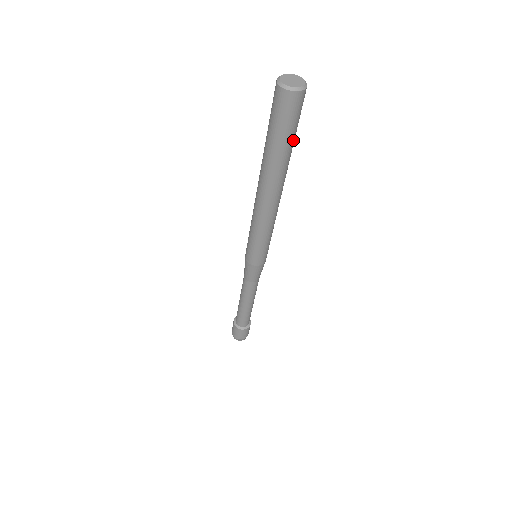
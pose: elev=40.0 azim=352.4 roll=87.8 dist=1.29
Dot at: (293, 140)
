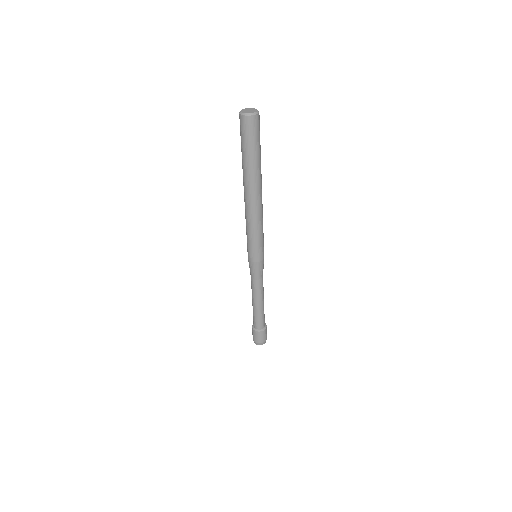
Dot at: (260, 151)
